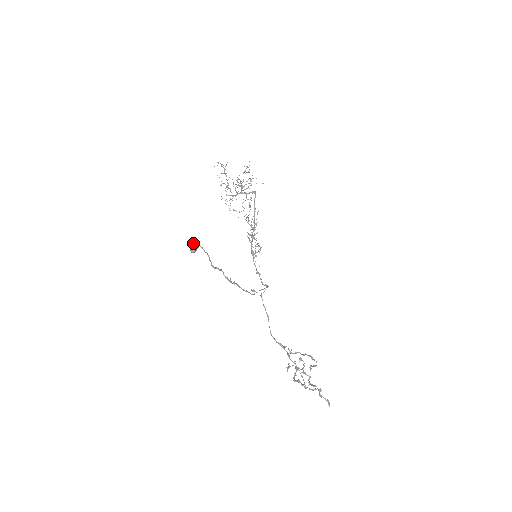
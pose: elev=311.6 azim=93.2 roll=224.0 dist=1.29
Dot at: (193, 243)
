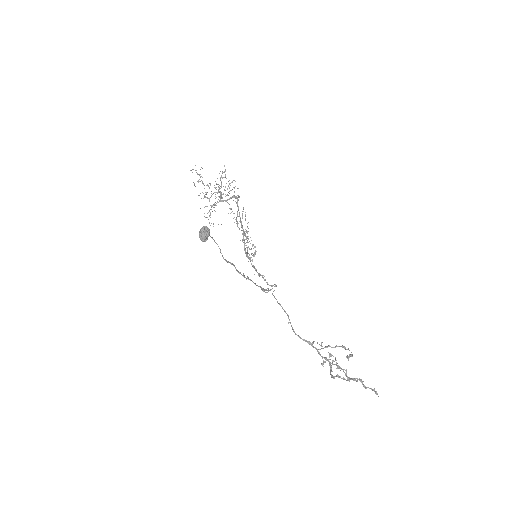
Dot at: (203, 230)
